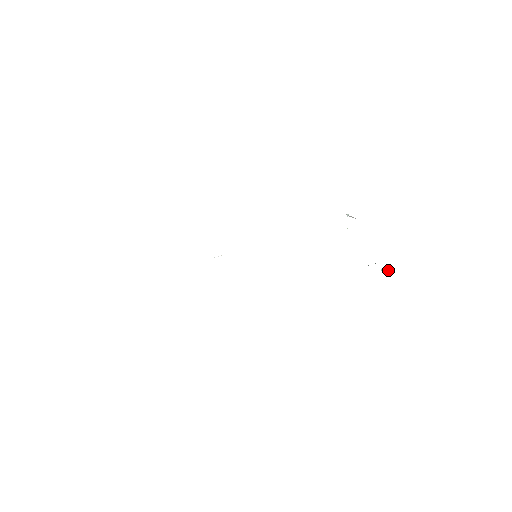
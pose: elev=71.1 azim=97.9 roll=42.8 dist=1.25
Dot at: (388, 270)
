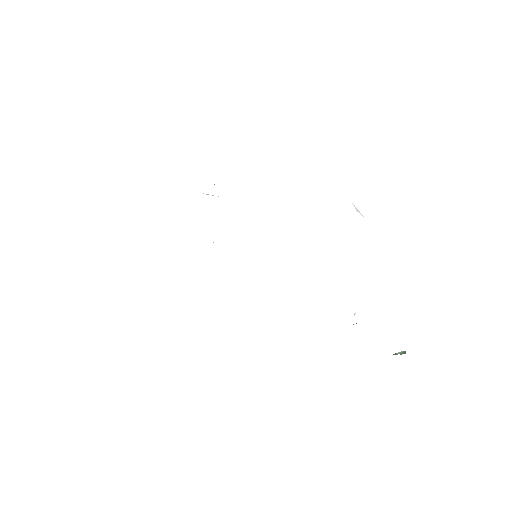
Dot at: (401, 353)
